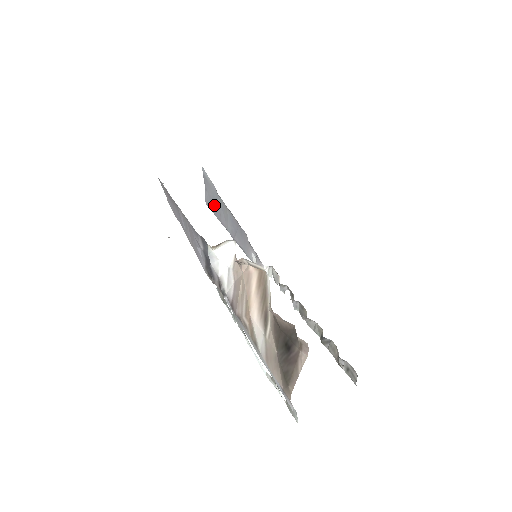
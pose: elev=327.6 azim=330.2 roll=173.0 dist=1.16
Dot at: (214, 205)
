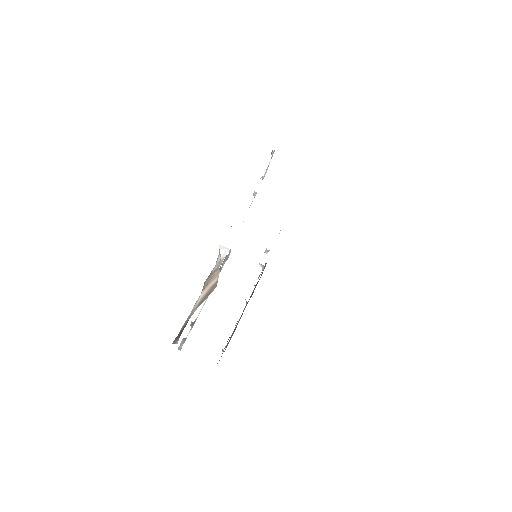
Dot at: occluded
